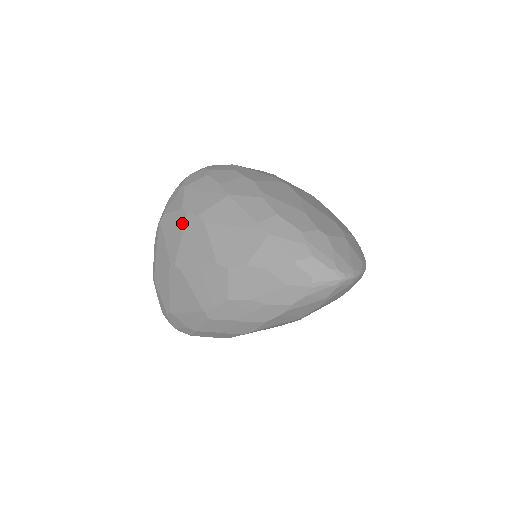
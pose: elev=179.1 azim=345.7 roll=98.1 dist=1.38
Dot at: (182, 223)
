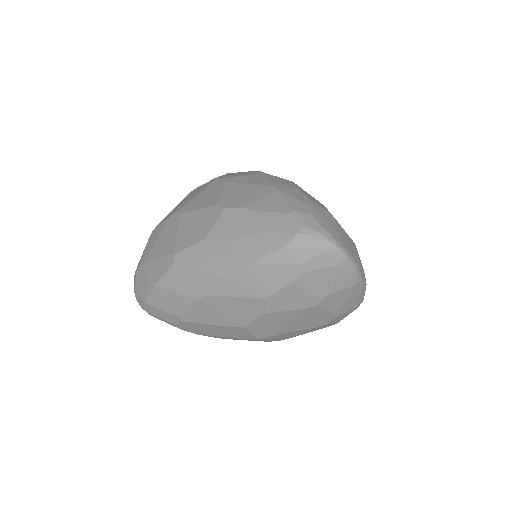
Dot at: (207, 185)
